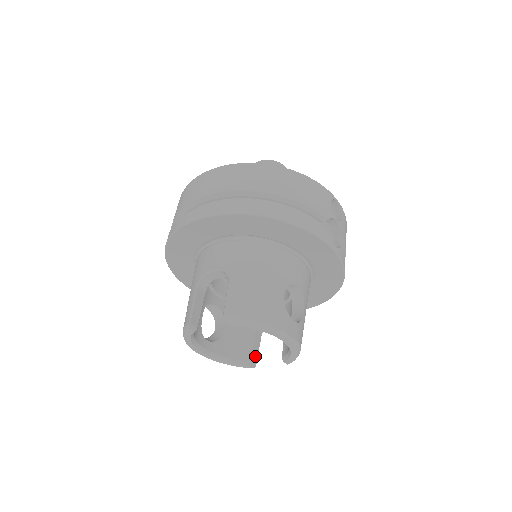
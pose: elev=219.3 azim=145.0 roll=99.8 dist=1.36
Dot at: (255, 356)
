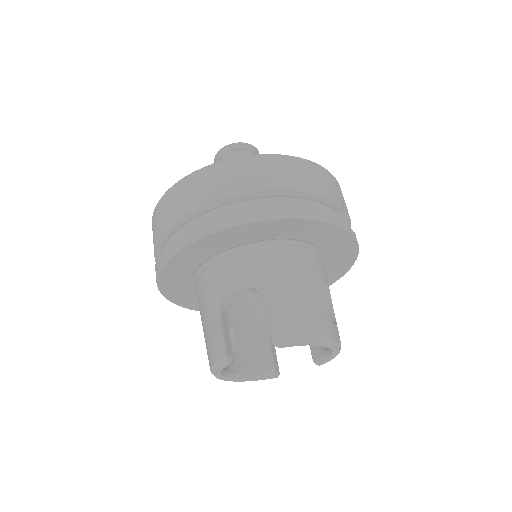
Dot at: (276, 364)
